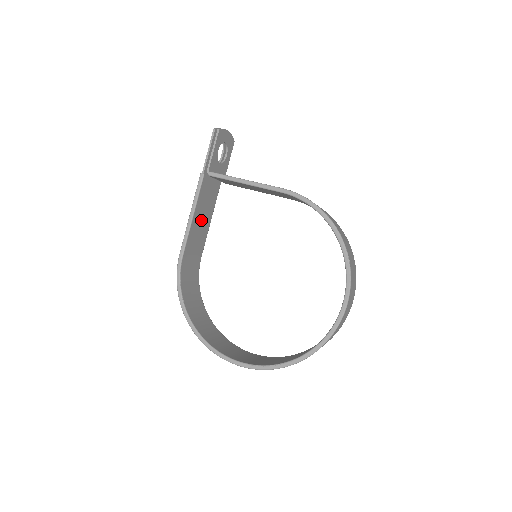
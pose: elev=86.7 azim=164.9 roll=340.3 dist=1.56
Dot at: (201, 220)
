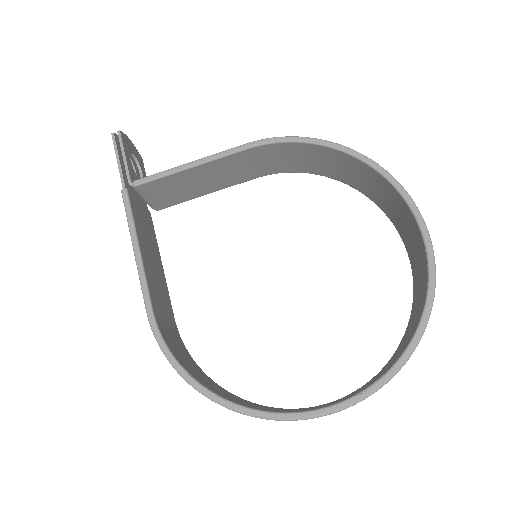
Dot at: (151, 259)
